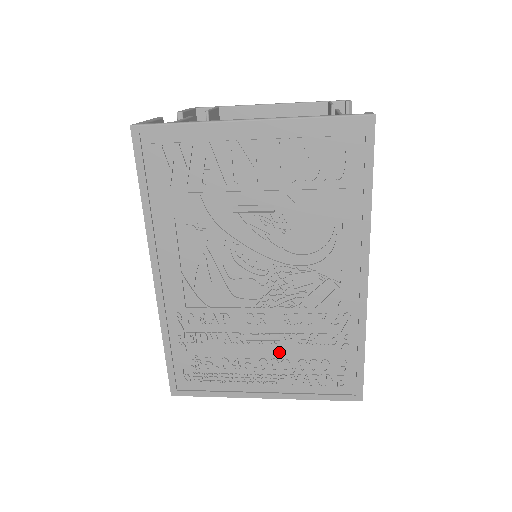
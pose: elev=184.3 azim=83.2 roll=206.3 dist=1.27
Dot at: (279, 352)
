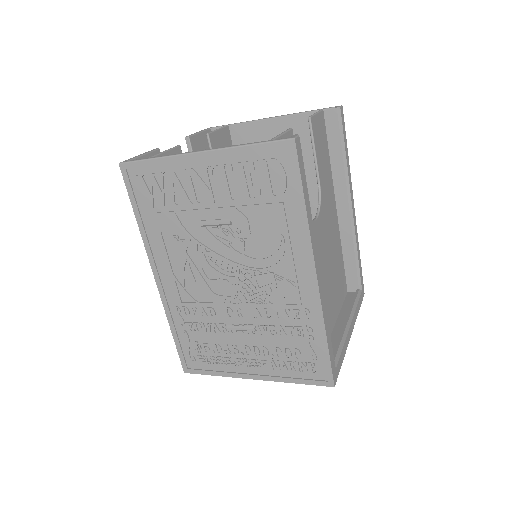
Dot at: (258, 341)
